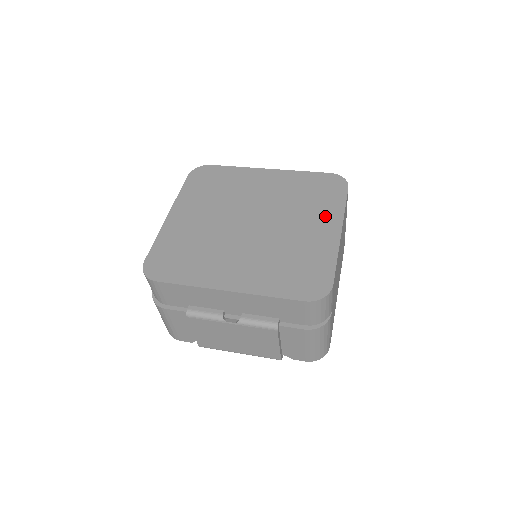
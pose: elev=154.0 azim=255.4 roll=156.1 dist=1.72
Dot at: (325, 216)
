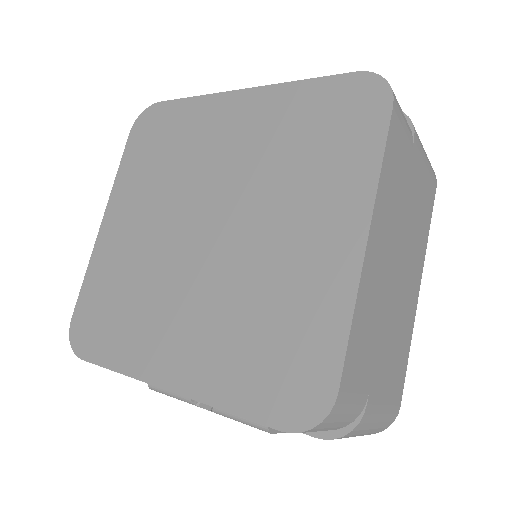
Dot at: (336, 199)
